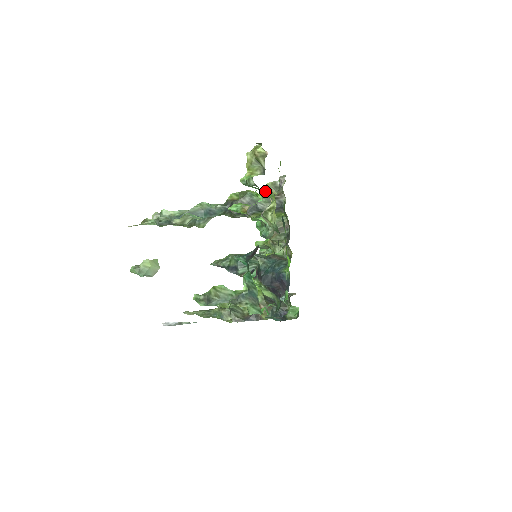
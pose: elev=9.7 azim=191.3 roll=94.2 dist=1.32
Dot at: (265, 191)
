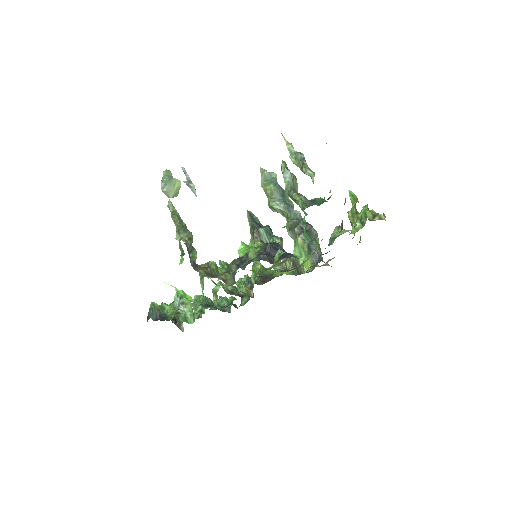
Dot at: (360, 223)
